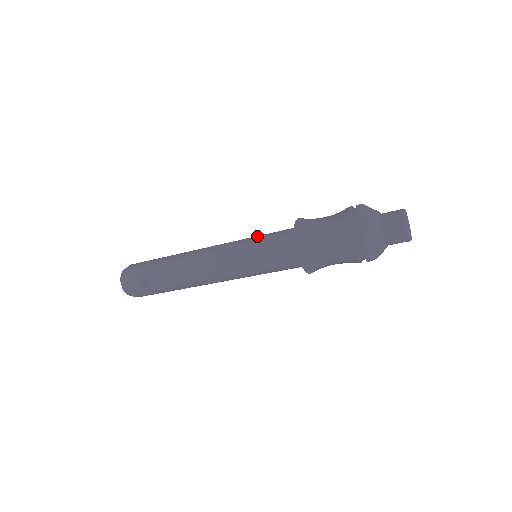
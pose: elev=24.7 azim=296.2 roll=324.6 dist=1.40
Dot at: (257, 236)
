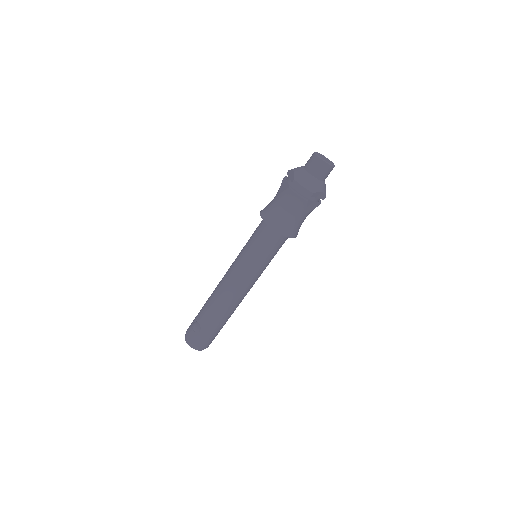
Dot at: occluded
